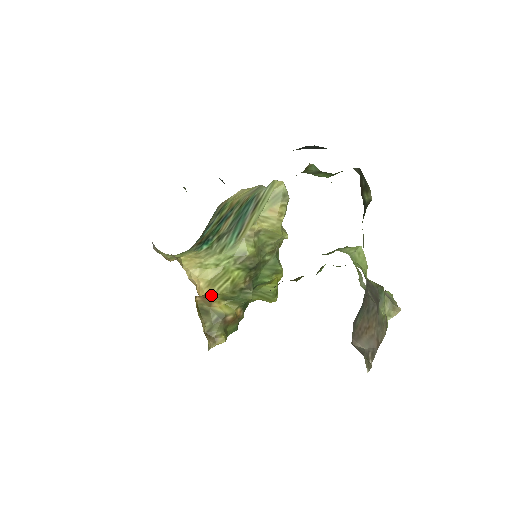
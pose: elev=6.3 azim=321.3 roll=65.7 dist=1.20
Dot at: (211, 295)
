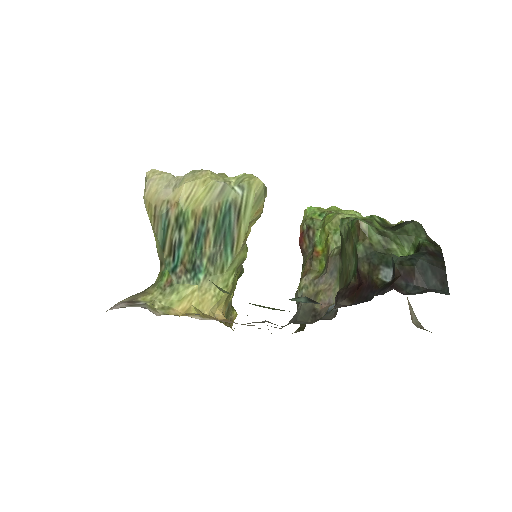
Dot at: (227, 305)
